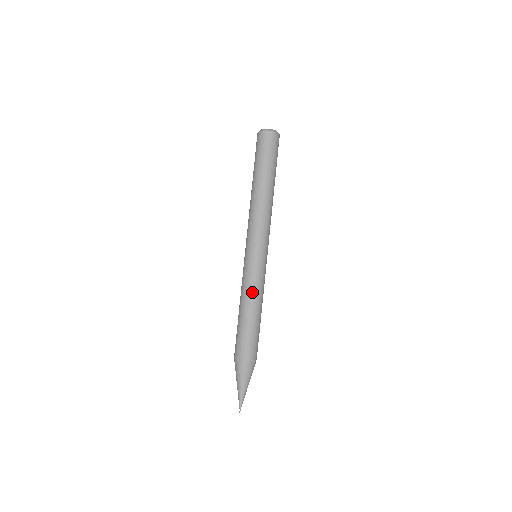
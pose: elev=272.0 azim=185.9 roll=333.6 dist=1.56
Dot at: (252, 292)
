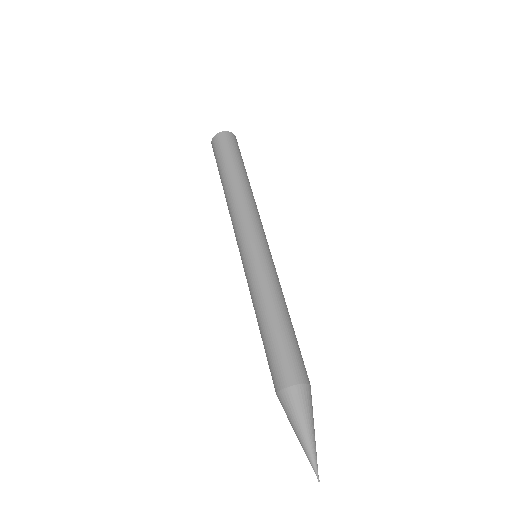
Dot at: (265, 291)
